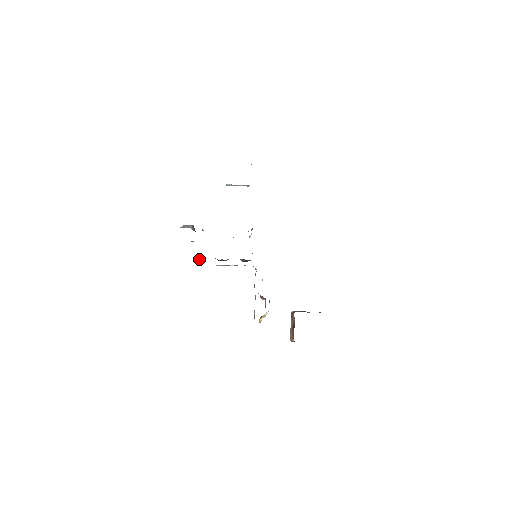
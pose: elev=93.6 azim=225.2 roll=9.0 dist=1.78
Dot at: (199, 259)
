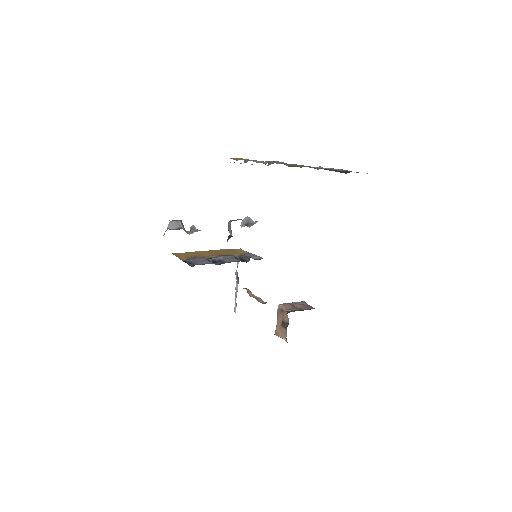
Dot at: (188, 263)
